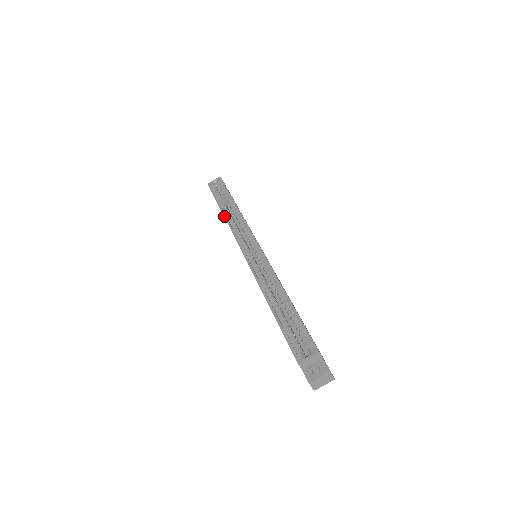
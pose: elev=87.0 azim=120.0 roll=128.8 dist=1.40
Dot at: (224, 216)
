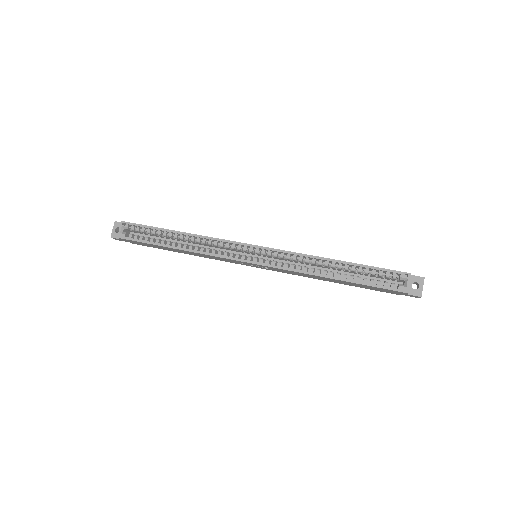
Dot at: (186, 251)
